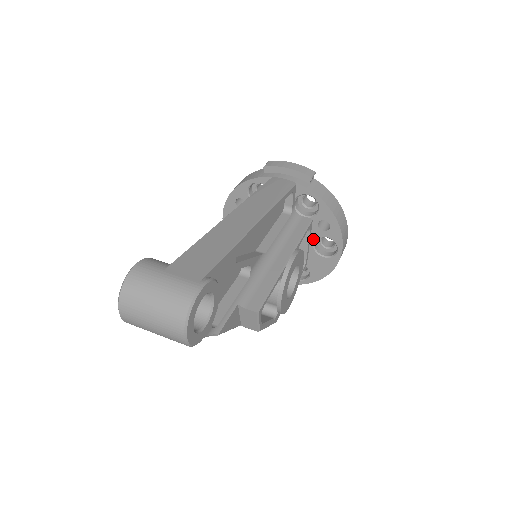
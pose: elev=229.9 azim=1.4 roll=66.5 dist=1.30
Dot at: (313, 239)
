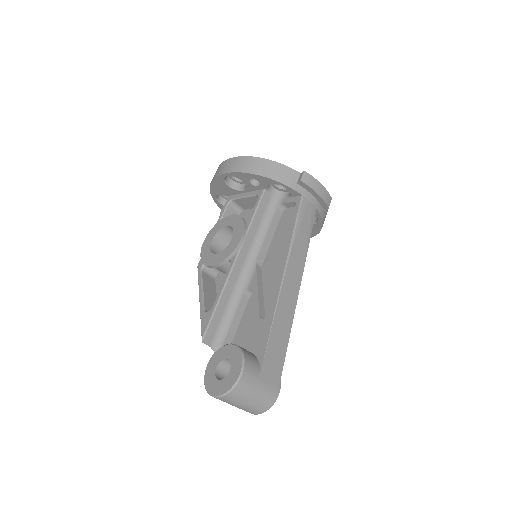
Dot at: occluded
